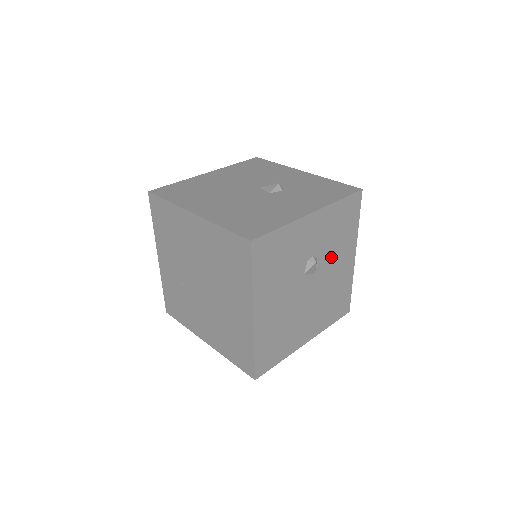
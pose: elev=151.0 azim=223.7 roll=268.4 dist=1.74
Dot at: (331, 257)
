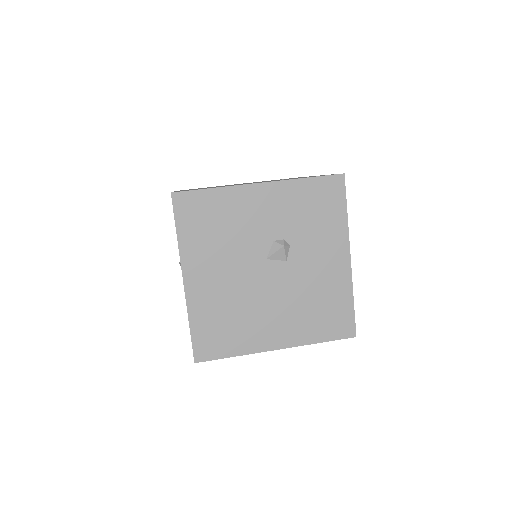
Dot at: occluded
